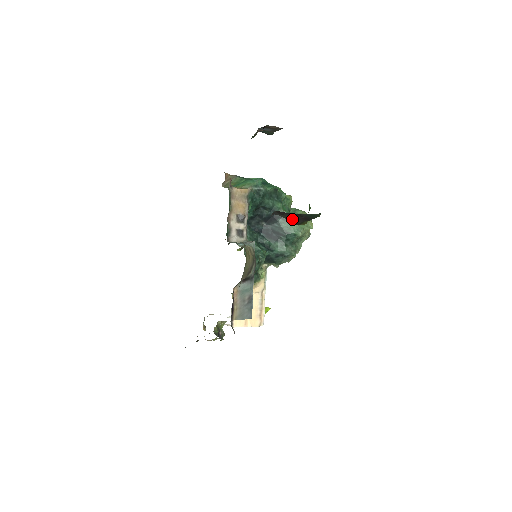
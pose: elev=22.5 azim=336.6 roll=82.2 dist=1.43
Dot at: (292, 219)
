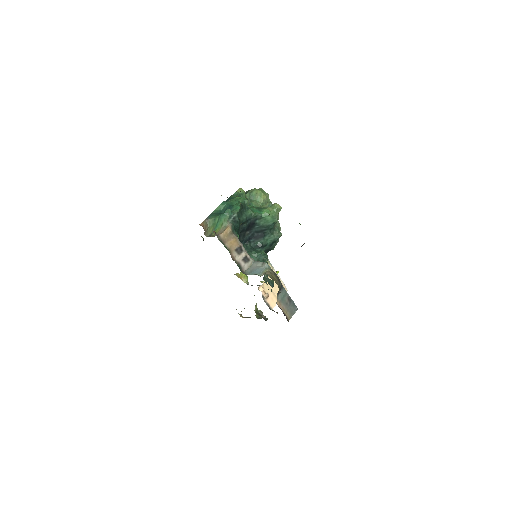
Dot at: occluded
